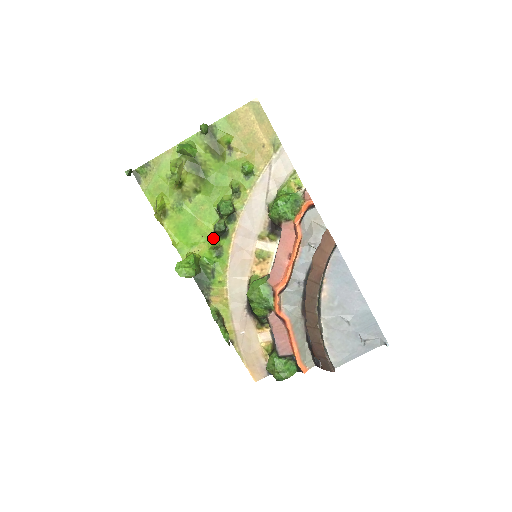
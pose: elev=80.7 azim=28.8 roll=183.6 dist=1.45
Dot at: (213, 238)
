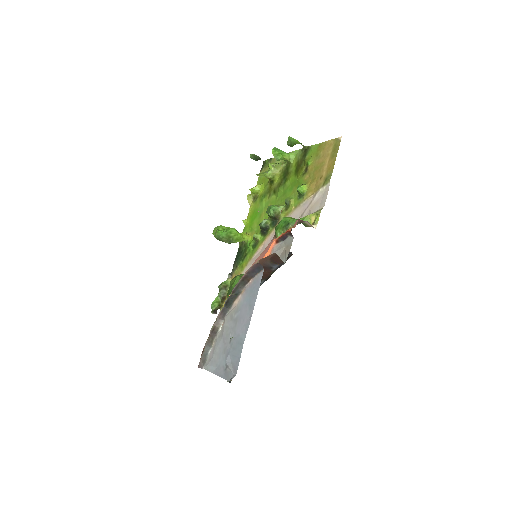
Dot at: (260, 231)
